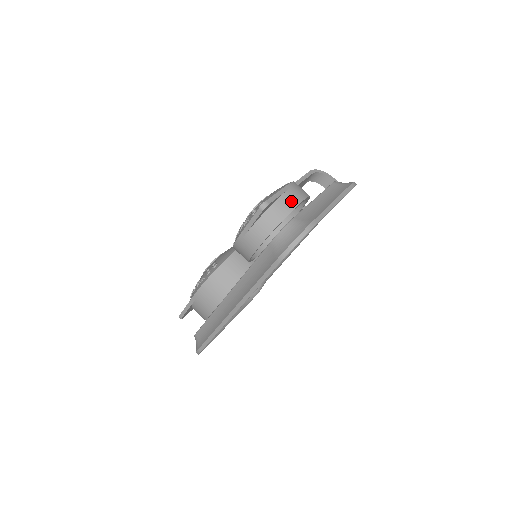
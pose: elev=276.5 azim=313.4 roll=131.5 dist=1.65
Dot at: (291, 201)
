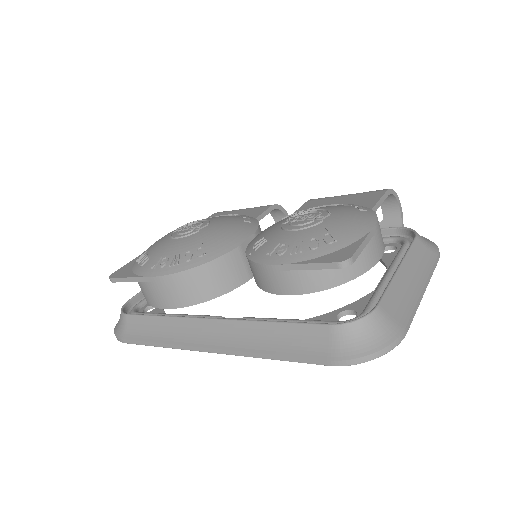
Dot at: (371, 256)
